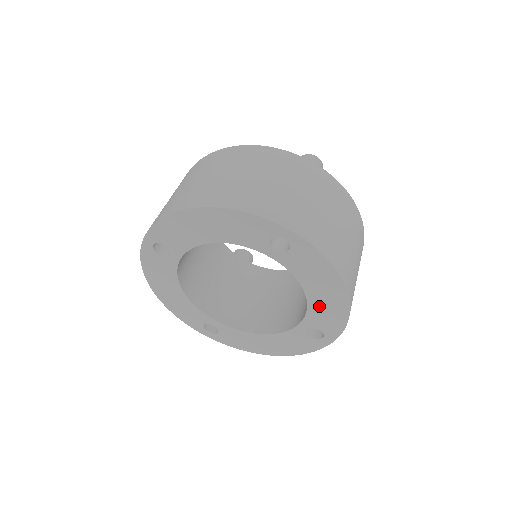
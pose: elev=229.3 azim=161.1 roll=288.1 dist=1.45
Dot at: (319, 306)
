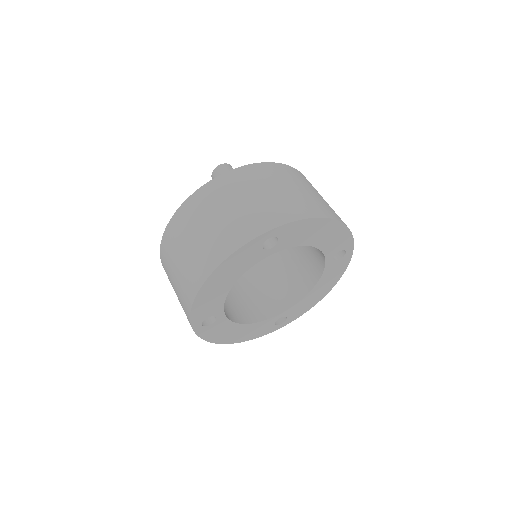
Dot at: (307, 299)
